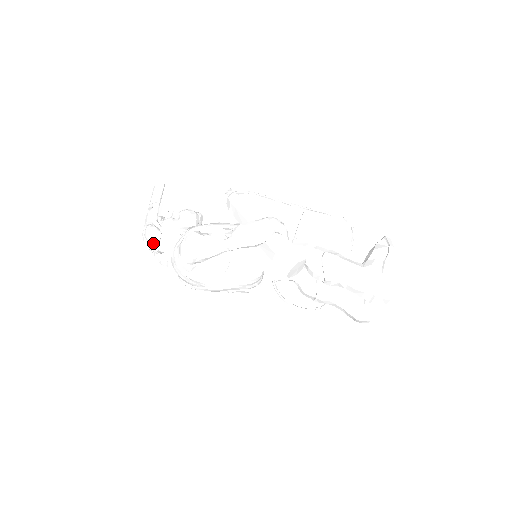
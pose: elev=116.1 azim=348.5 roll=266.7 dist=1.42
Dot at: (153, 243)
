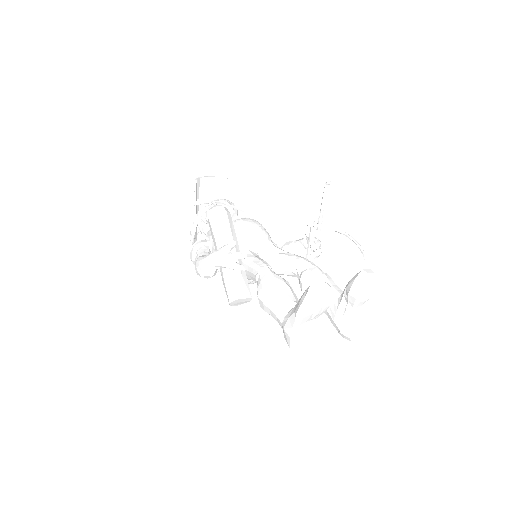
Dot at: occluded
